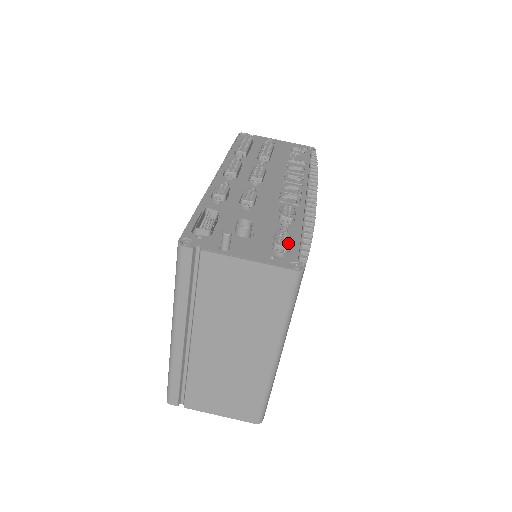
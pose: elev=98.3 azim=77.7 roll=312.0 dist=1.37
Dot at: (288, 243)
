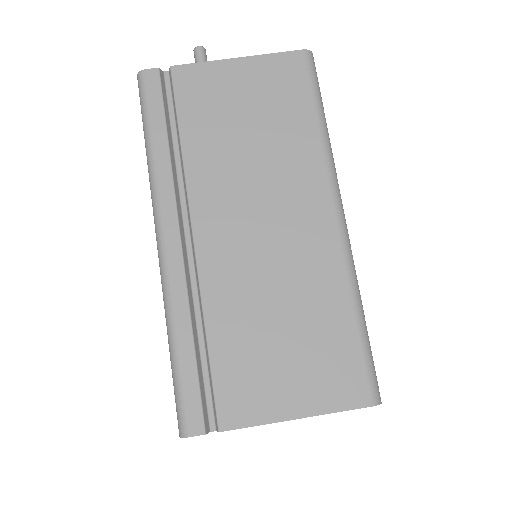
Dot at: occluded
